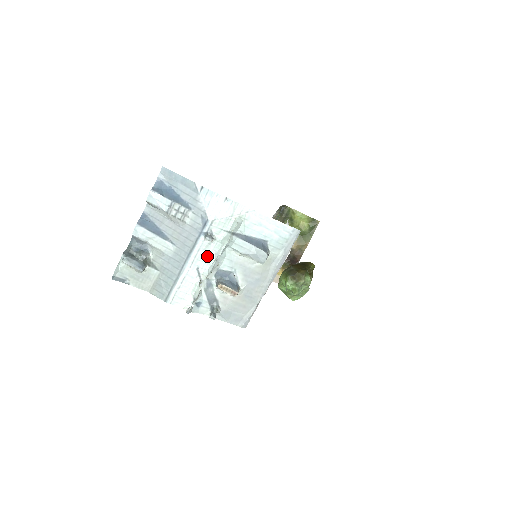
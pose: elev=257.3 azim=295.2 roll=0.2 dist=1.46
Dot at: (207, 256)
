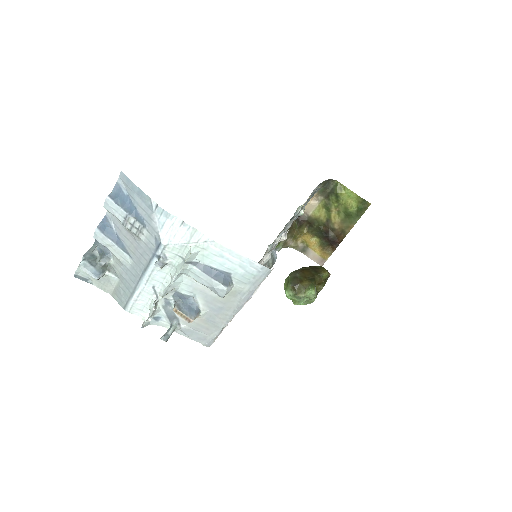
Dot at: (163, 277)
